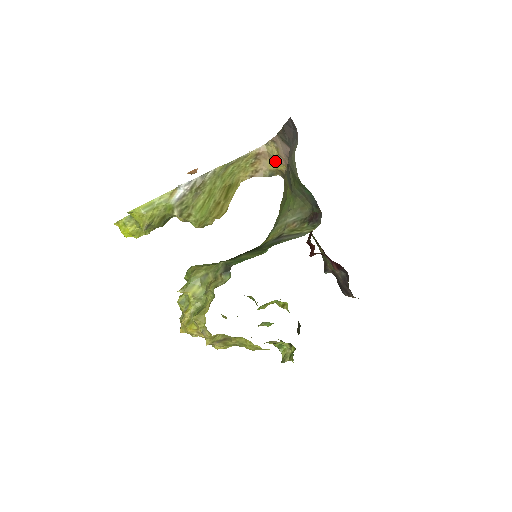
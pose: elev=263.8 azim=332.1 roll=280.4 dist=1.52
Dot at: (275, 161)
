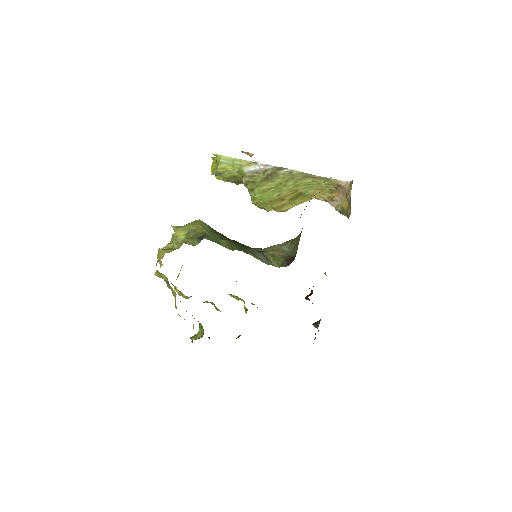
Dot at: occluded
